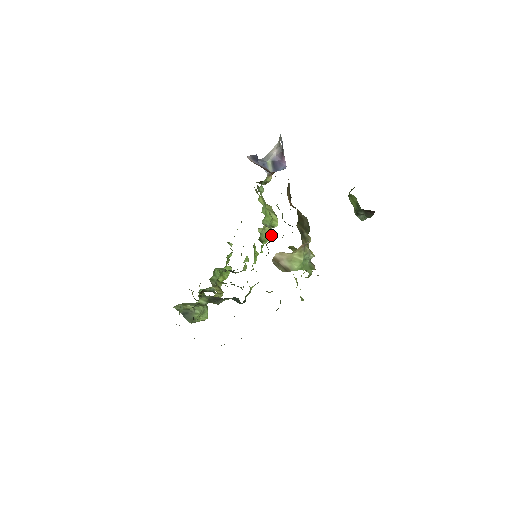
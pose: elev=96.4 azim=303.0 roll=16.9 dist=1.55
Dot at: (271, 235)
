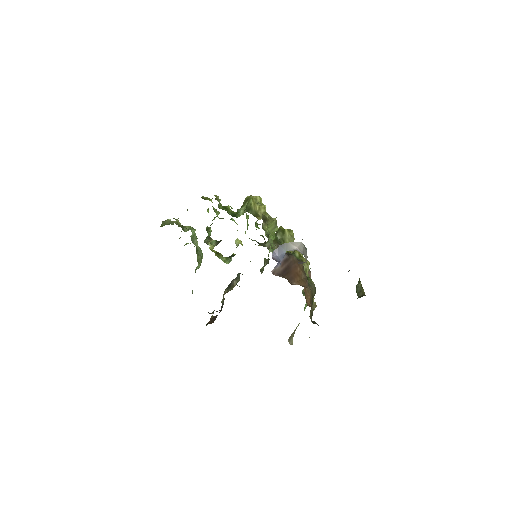
Dot at: occluded
